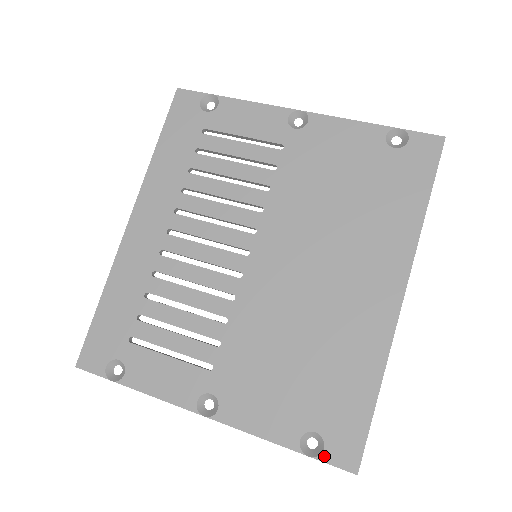
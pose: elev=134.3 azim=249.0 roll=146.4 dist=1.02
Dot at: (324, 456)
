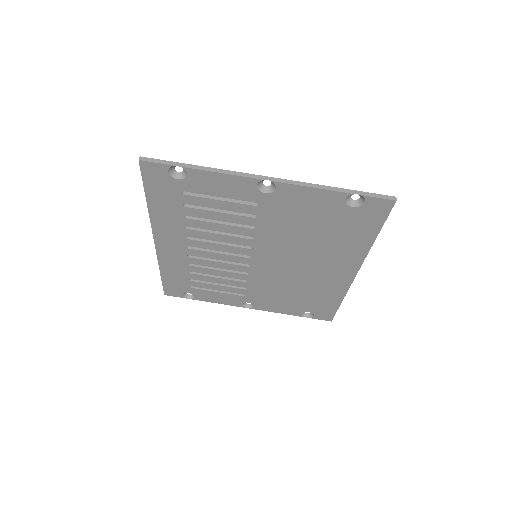
Dot at: (314, 318)
